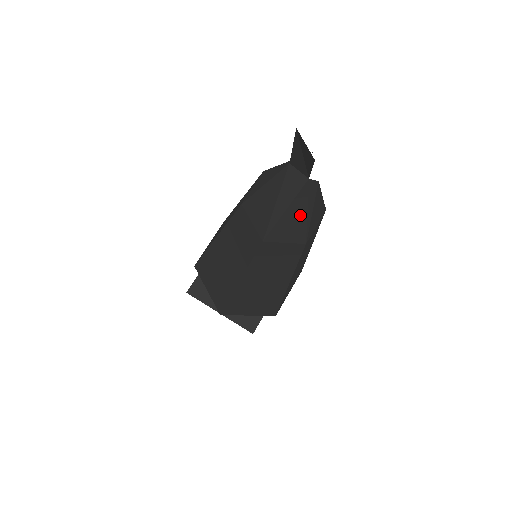
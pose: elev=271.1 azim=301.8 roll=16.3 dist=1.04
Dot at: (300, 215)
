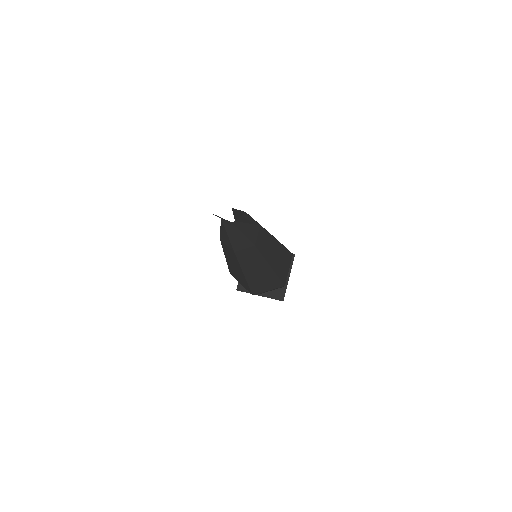
Dot at: (240, 236)
